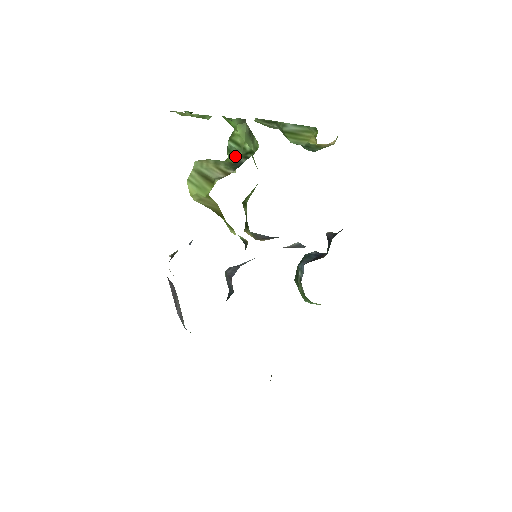
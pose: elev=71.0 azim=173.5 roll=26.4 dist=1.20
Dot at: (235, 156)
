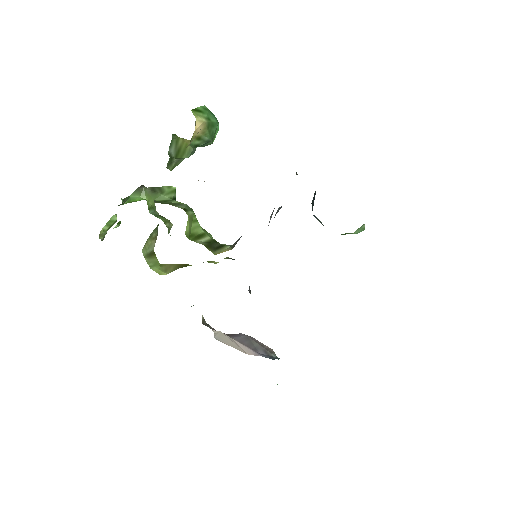
Dot at: (160, 216)
